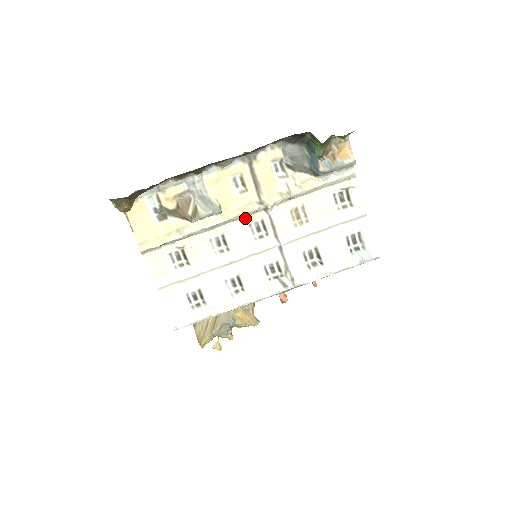
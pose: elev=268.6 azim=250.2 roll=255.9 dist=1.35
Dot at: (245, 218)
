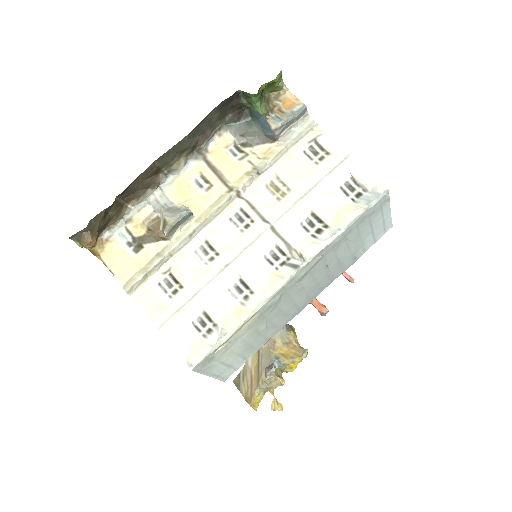
Dot at: (221, 213)
